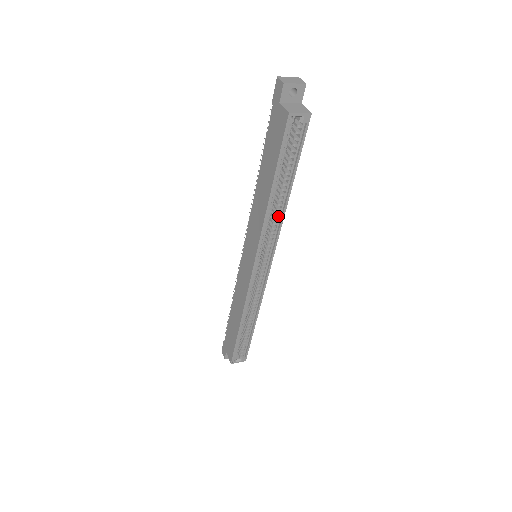
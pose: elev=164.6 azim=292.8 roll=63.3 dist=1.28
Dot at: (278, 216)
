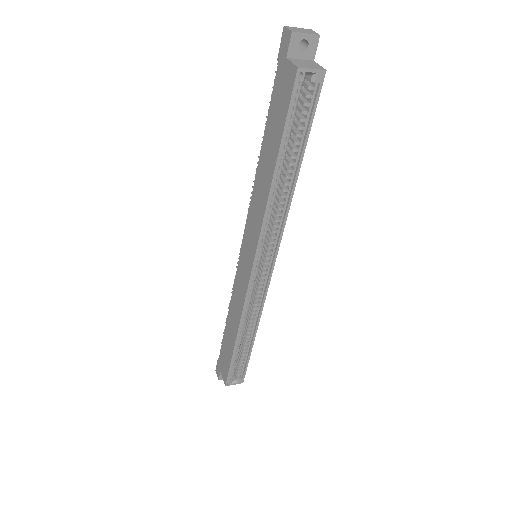
Dot at: (283, 205)
